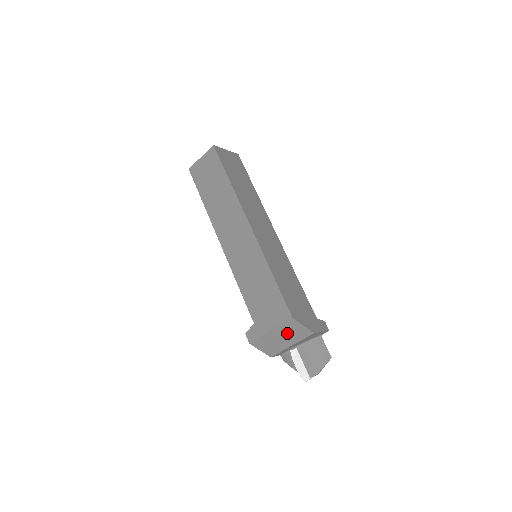
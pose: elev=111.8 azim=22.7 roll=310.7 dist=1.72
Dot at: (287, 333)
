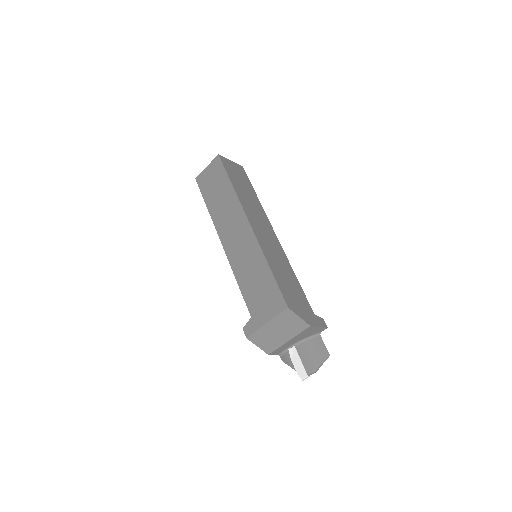
Dot at: (283, 326)
